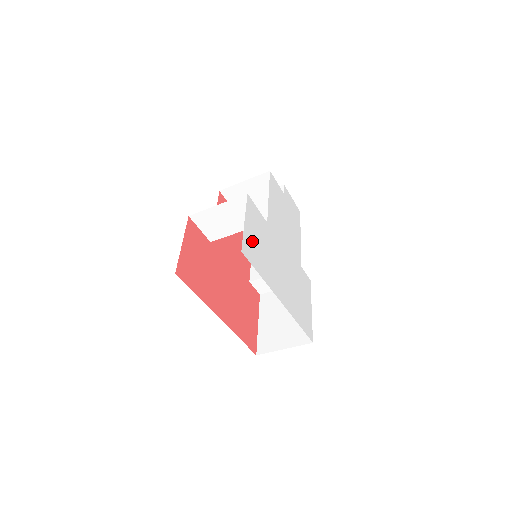
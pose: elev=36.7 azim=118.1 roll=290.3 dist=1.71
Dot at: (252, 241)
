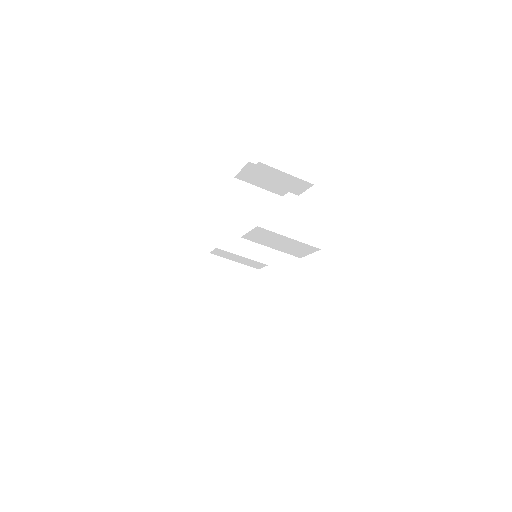
Dot at: occluded
